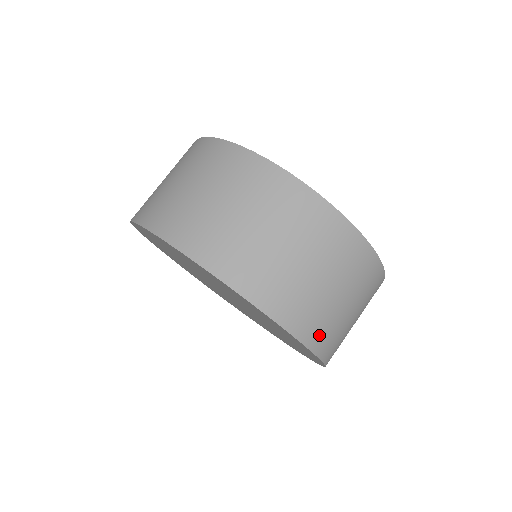
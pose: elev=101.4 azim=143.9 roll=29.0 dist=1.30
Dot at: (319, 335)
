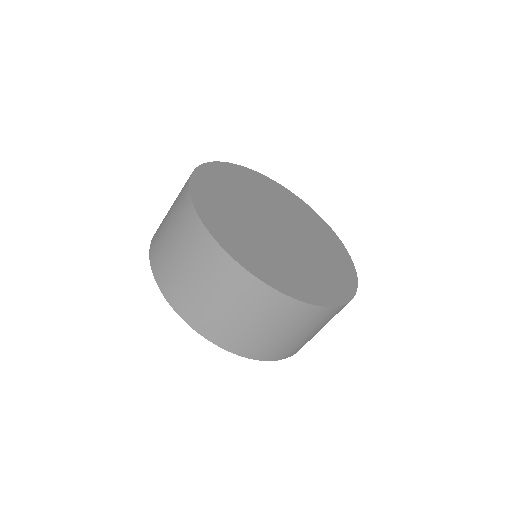
Dot at: (276, 354)
